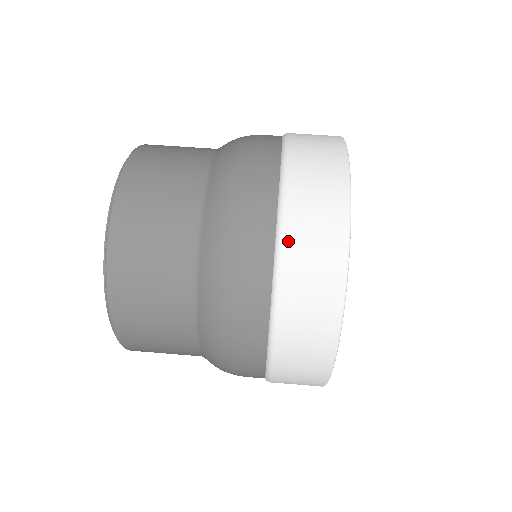
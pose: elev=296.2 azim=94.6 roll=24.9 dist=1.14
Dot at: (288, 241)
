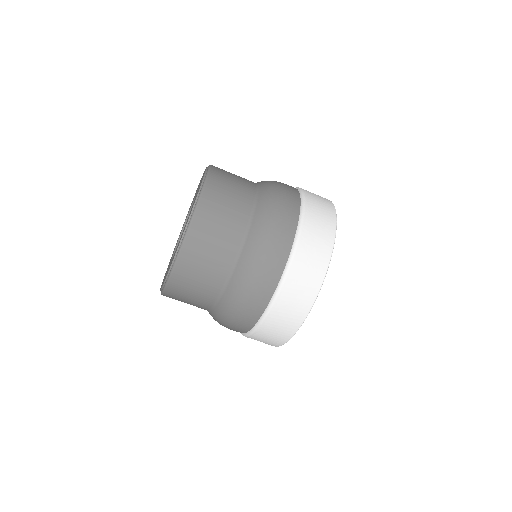
Dot at: (255, 335)
